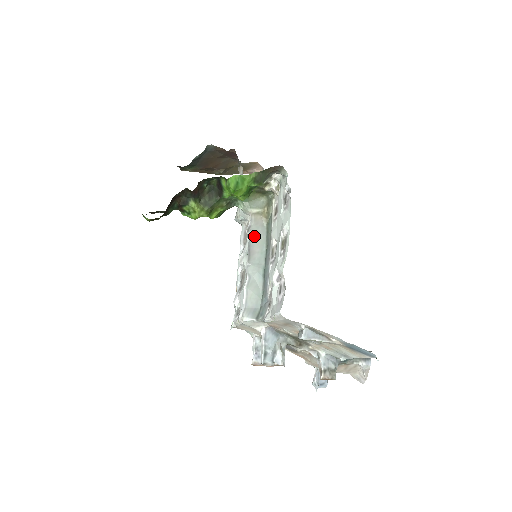
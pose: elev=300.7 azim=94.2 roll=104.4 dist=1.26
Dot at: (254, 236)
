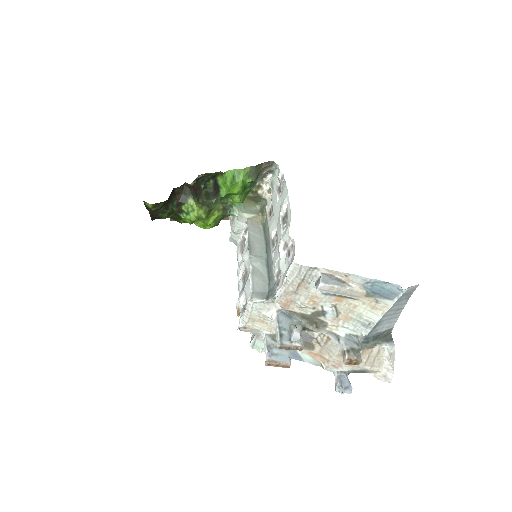
Dot at: (252, 235)
